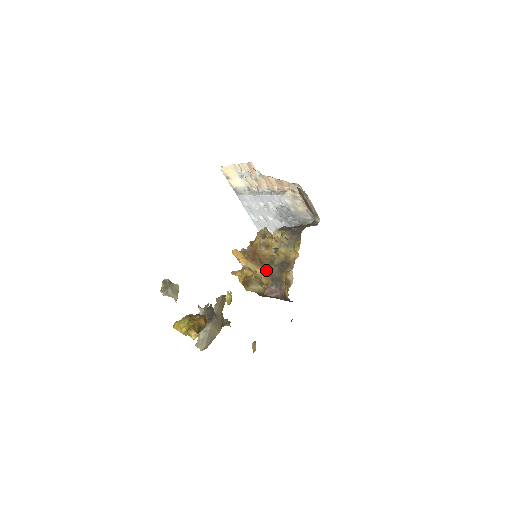
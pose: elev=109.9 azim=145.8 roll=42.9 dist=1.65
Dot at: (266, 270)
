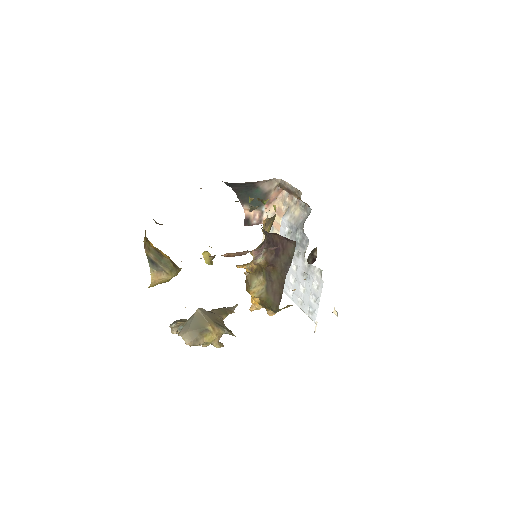
Dot at: occluded
